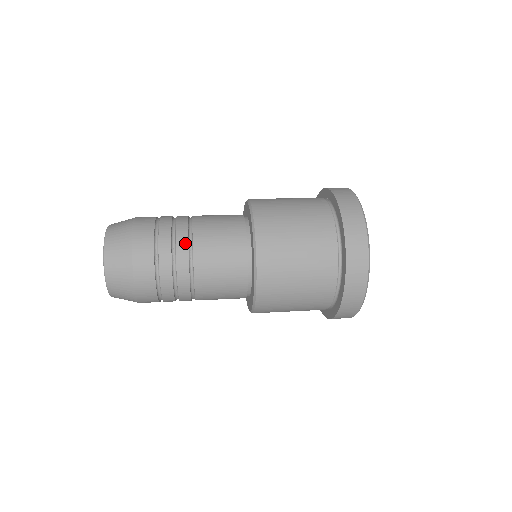
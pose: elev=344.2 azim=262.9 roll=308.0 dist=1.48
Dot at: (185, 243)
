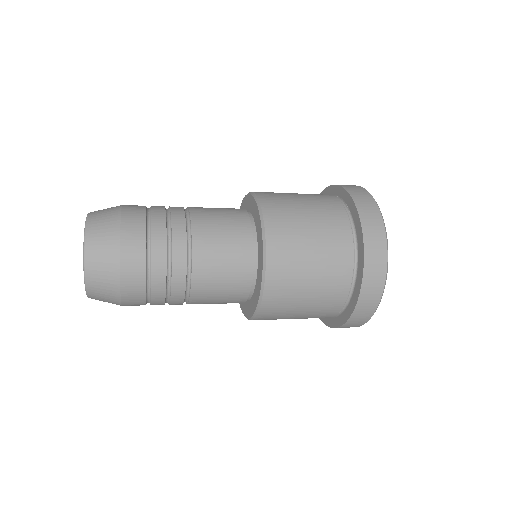
Dot at: (183, 264)
